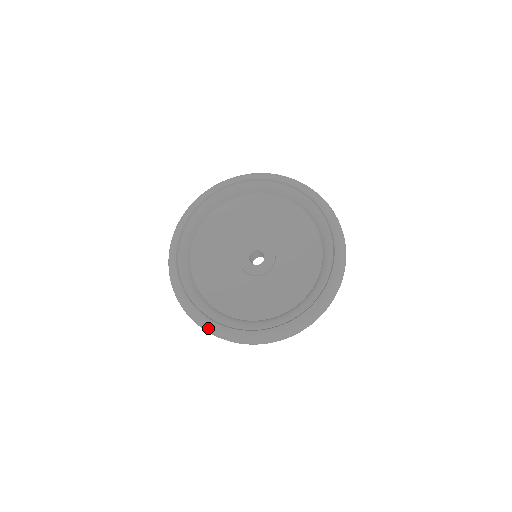
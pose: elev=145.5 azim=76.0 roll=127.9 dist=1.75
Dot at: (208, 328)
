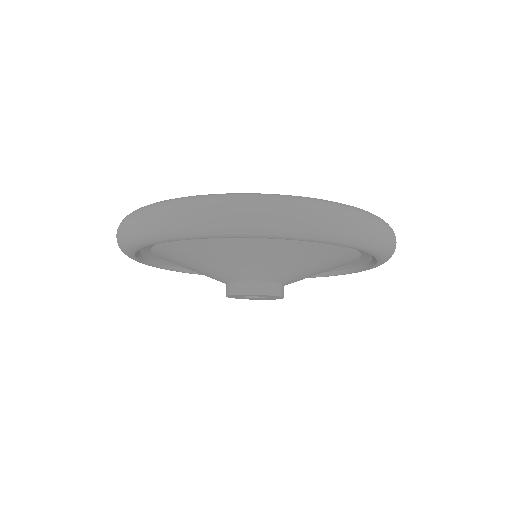
Dot at: (300, 198)
